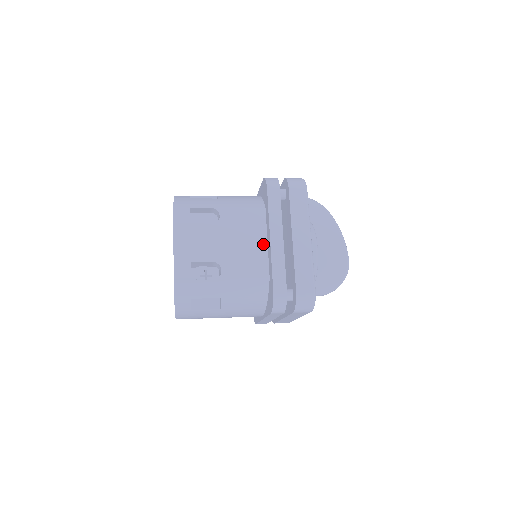
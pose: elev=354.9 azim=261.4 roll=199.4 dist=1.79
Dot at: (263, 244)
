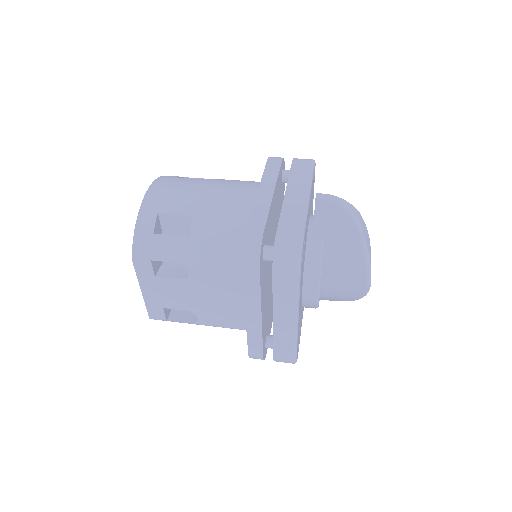
Dot at: (243, 303)
